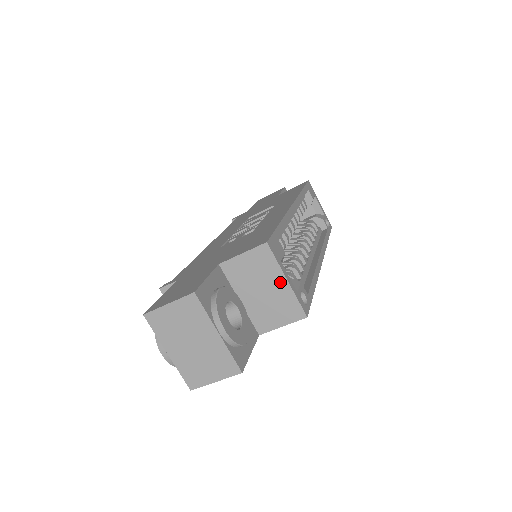
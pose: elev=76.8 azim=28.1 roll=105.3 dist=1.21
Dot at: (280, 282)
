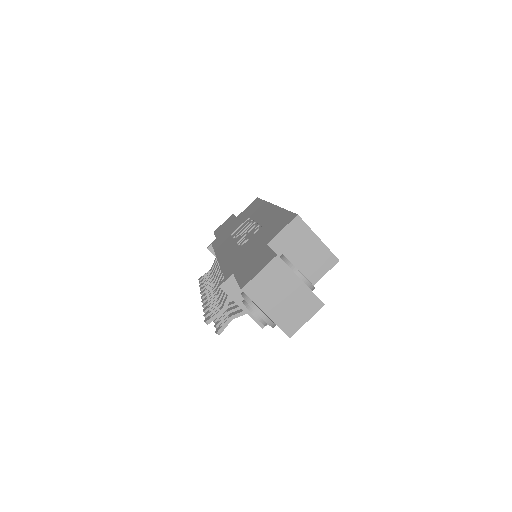
Dot at: (314, 241)
